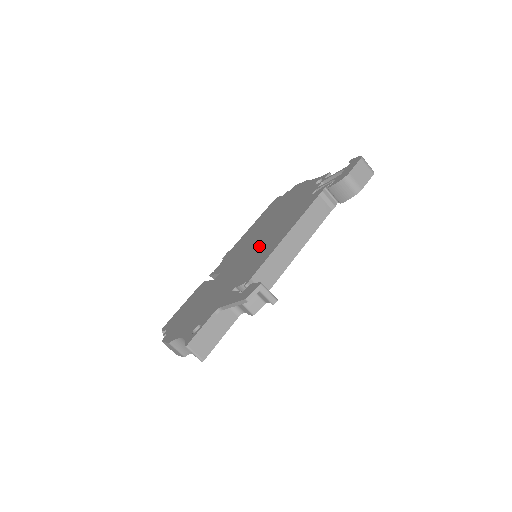
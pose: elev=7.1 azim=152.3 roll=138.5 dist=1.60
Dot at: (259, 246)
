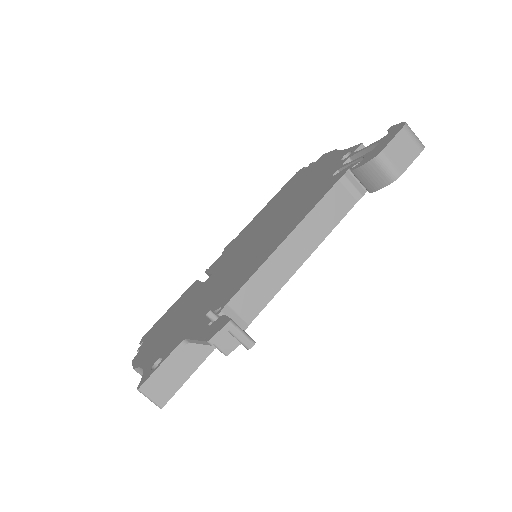
Dot at: (255, 247)
